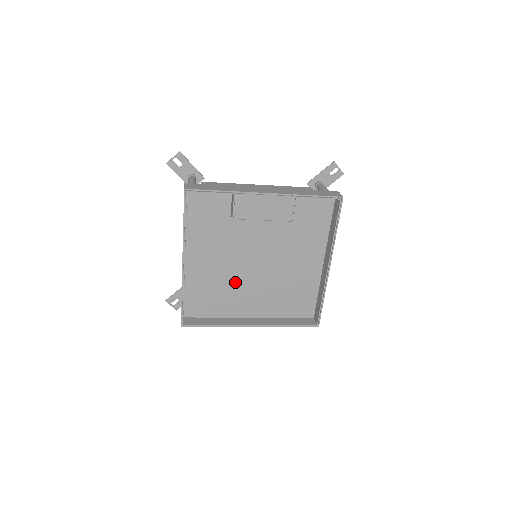
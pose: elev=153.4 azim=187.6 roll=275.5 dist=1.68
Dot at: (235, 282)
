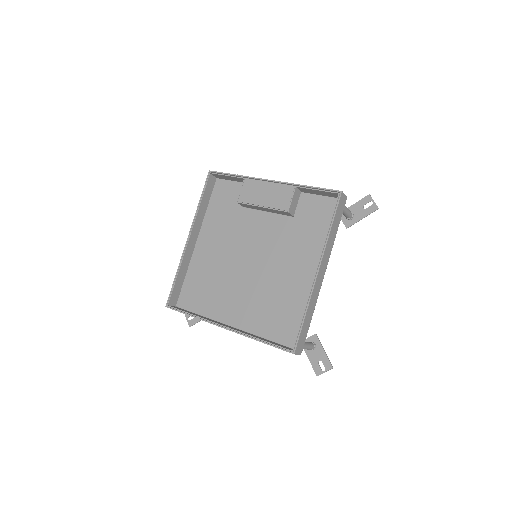
Dot at: (228, 277)
